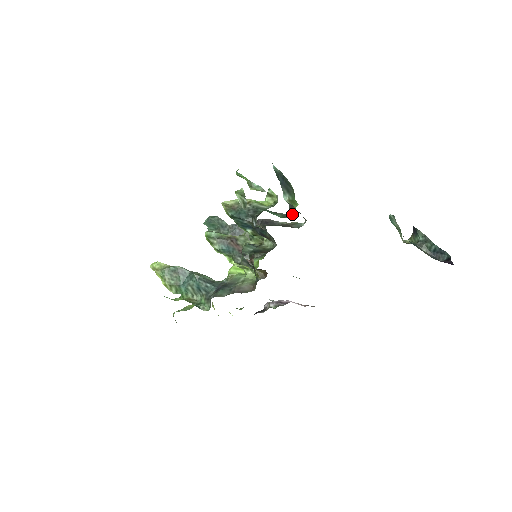
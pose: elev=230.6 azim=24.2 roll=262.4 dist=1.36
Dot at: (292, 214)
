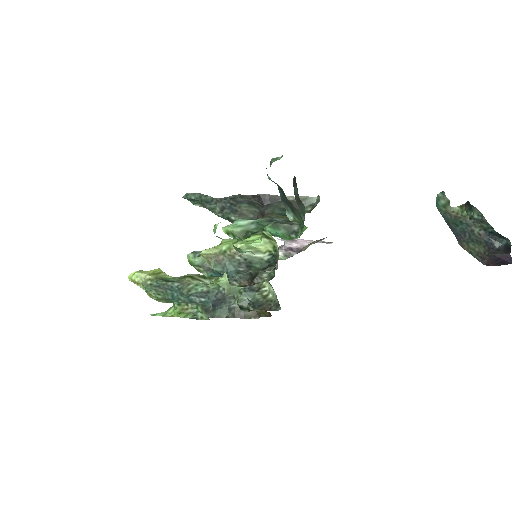
Dot at: (300, 226)
